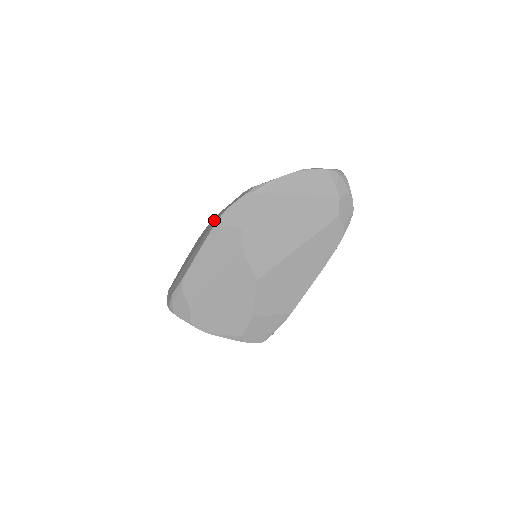
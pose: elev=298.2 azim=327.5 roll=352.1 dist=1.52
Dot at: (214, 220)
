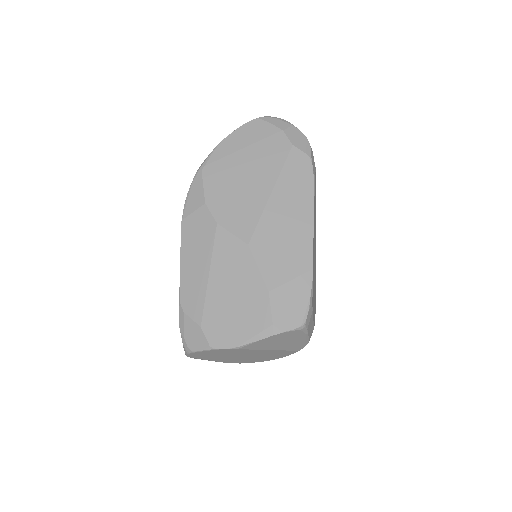
Dot at: occluded
